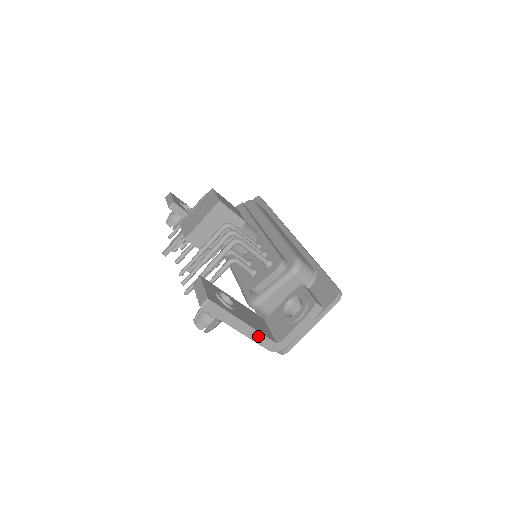
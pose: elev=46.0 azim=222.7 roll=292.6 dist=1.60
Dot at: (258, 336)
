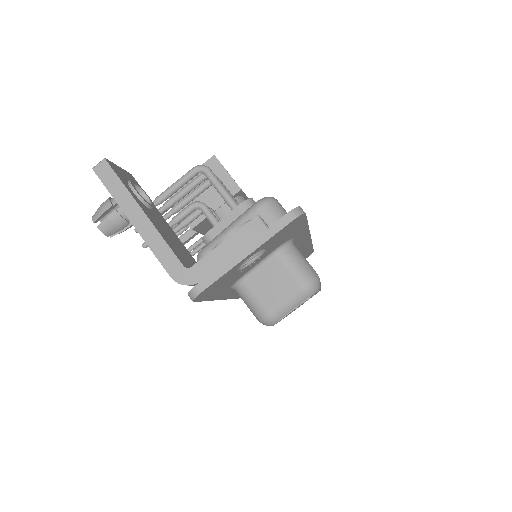
Dot at: (159, 244)
